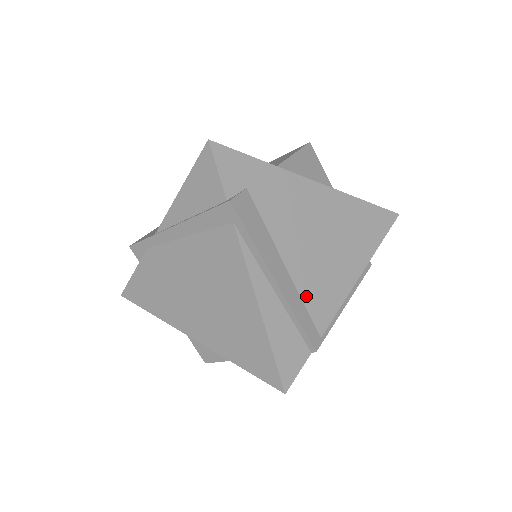
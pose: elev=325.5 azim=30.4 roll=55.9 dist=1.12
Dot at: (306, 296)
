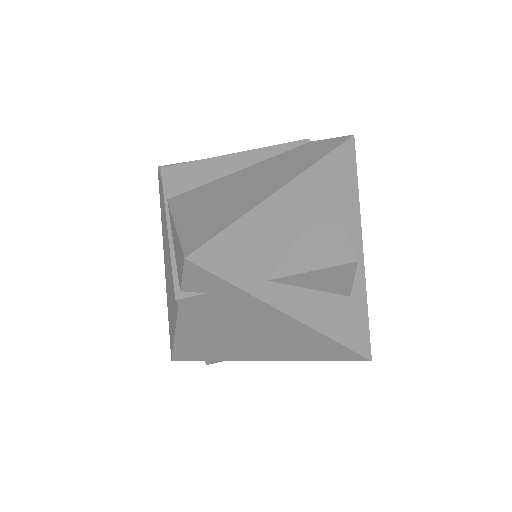
Dot at: (222, 347)
